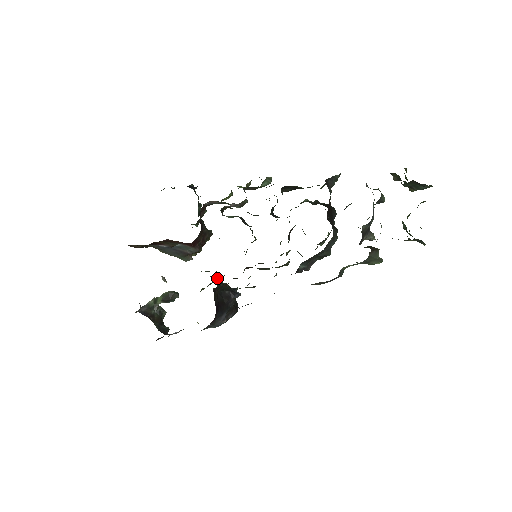
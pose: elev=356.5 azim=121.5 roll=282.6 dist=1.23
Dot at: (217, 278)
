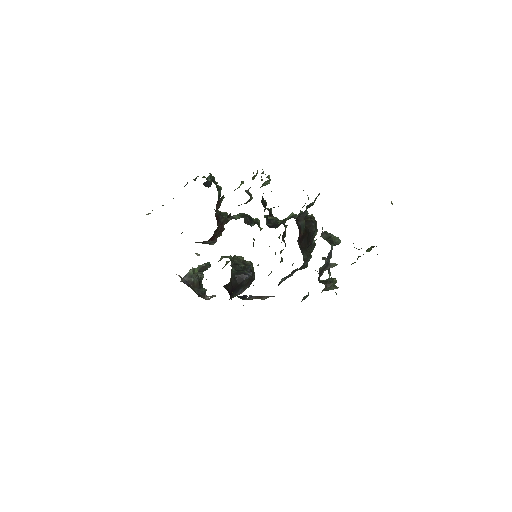
Dot at: (233, 262)
